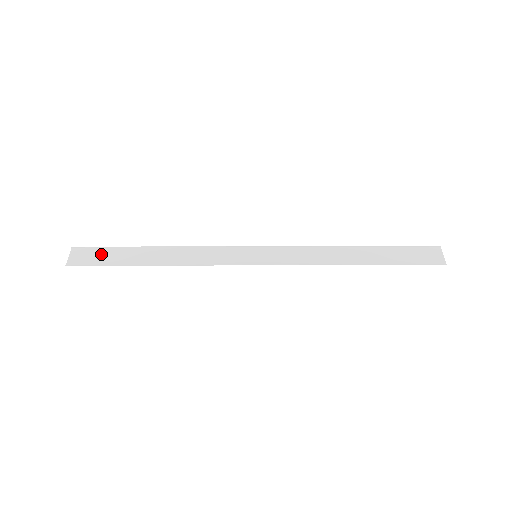
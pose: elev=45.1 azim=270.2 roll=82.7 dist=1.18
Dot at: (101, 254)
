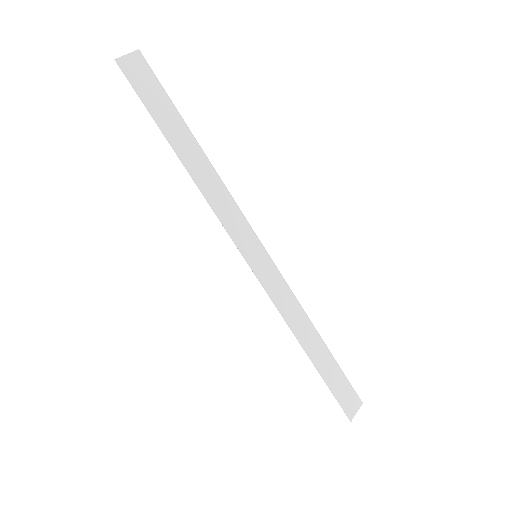
Dot at: (154, 91)
